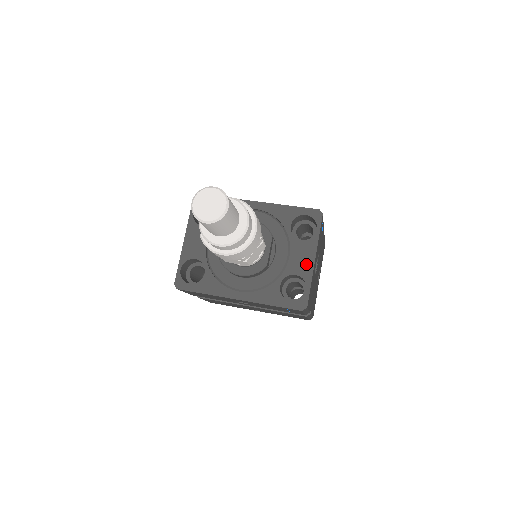
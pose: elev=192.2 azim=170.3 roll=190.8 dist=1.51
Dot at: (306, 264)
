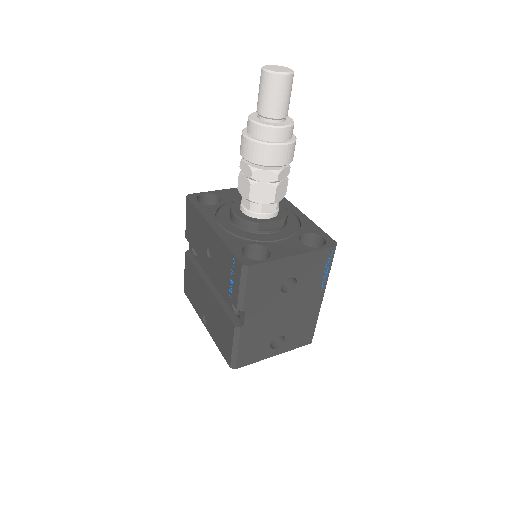
Dot at: (285, 252)
